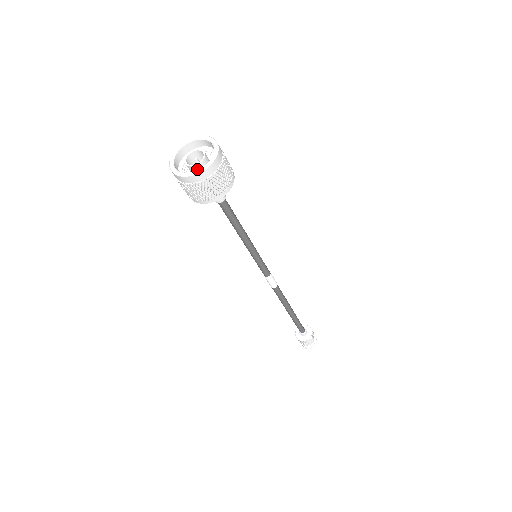
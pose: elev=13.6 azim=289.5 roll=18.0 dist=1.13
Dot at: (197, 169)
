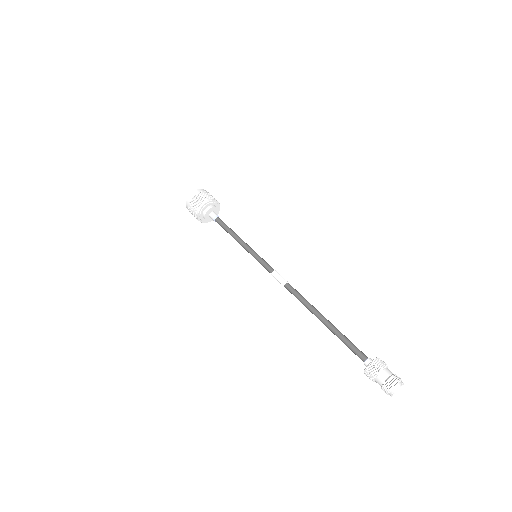
Dot at: occluded
